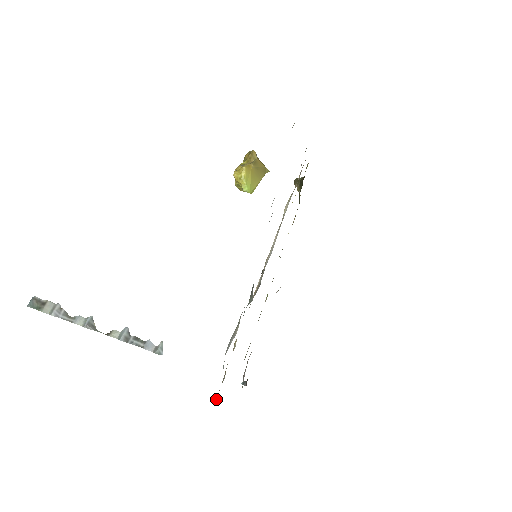
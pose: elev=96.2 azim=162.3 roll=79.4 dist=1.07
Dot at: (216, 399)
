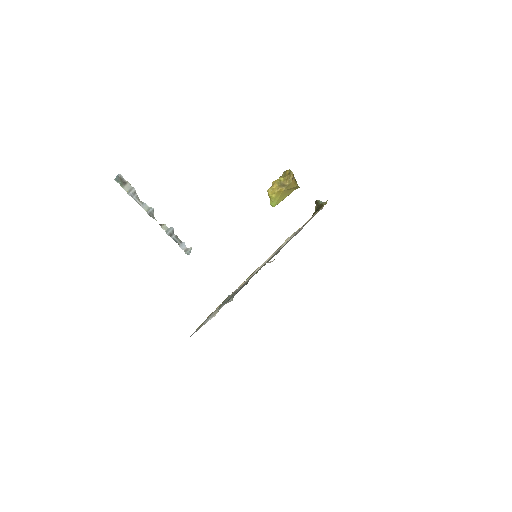
Dot at: occluded
